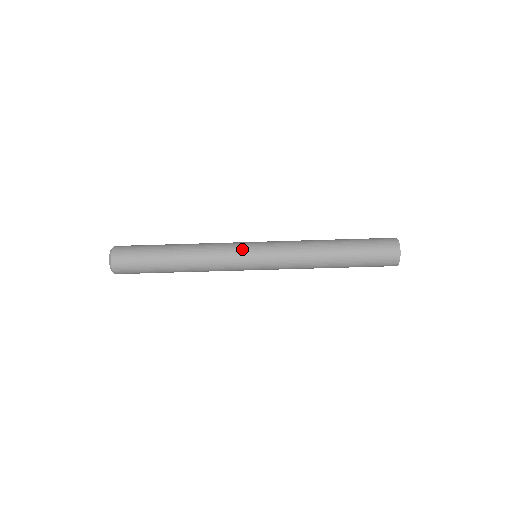
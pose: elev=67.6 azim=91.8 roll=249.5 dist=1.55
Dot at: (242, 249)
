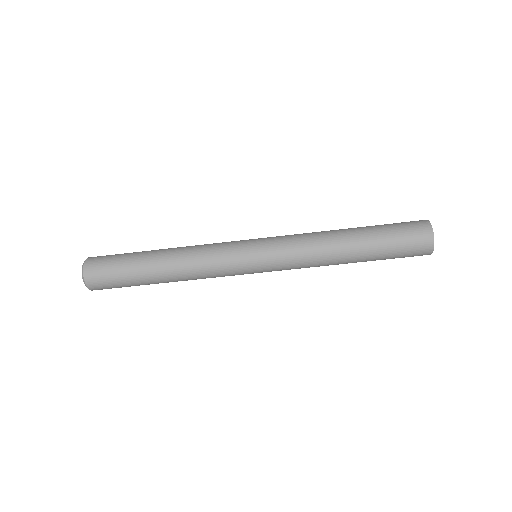
Dot at: (238, 241)
